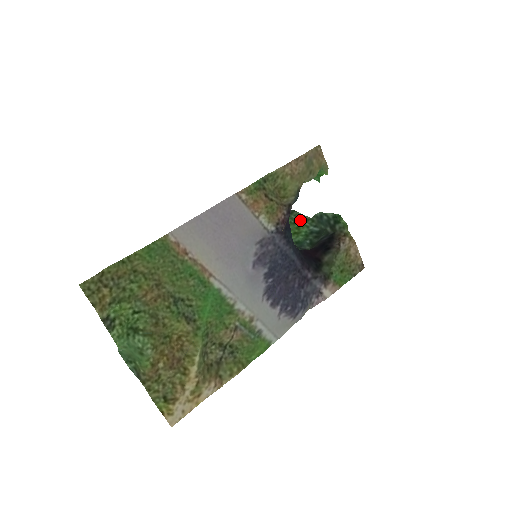
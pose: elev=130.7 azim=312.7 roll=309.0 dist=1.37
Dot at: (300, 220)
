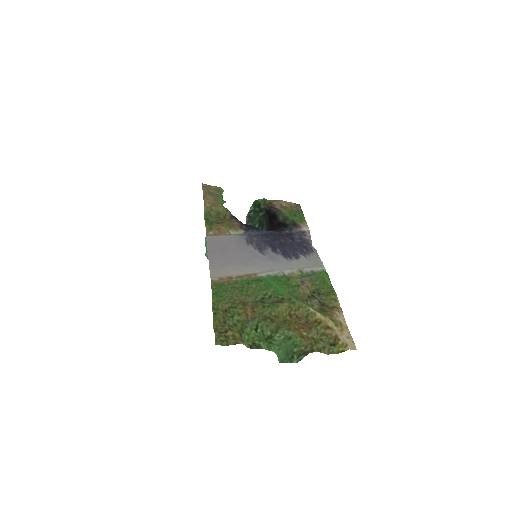
Dot at: occluded
